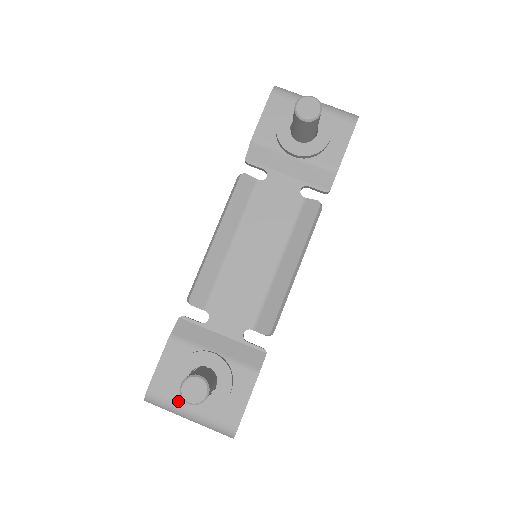
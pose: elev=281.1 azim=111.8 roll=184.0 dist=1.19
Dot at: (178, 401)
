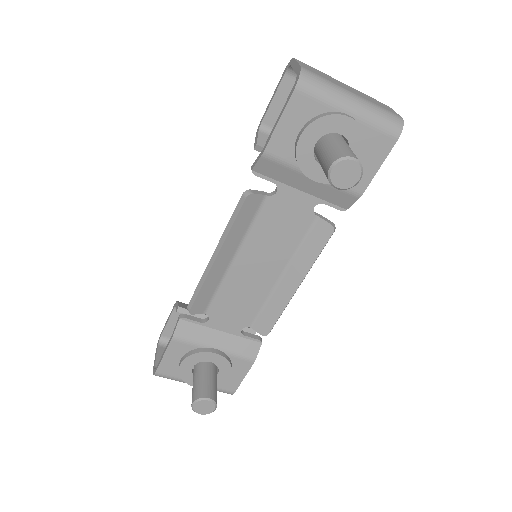
Dot at: occluded
